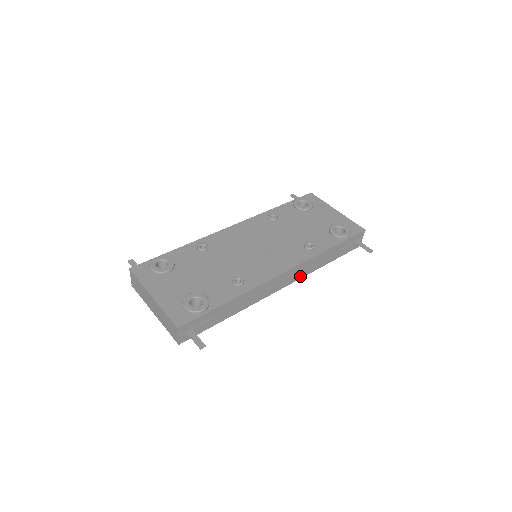
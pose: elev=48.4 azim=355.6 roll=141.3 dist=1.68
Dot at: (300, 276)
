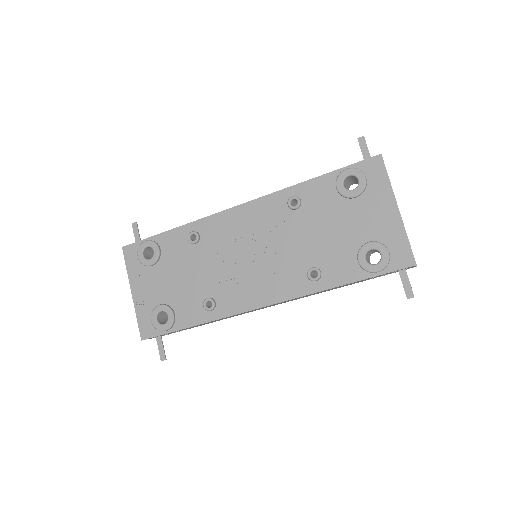
Dot at: (299, 298)
